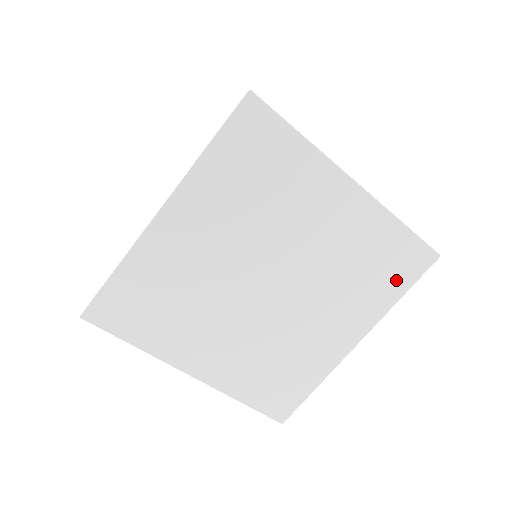
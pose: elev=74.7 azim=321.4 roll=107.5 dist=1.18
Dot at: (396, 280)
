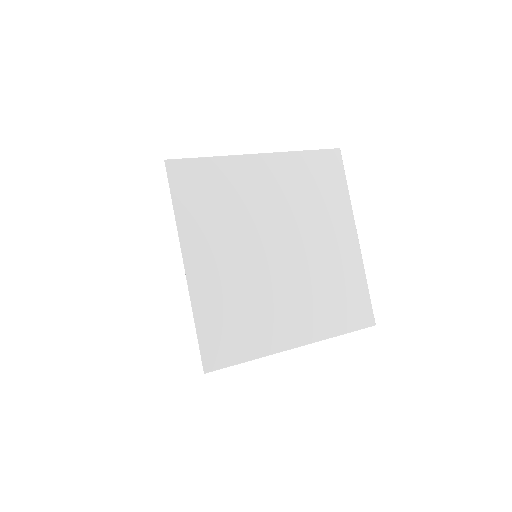
Dot at: (335, 182)
